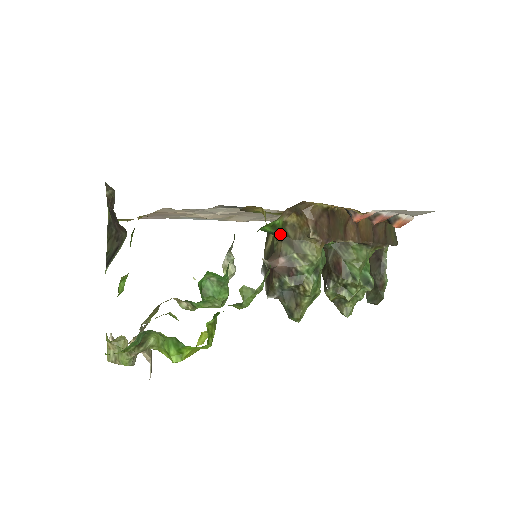
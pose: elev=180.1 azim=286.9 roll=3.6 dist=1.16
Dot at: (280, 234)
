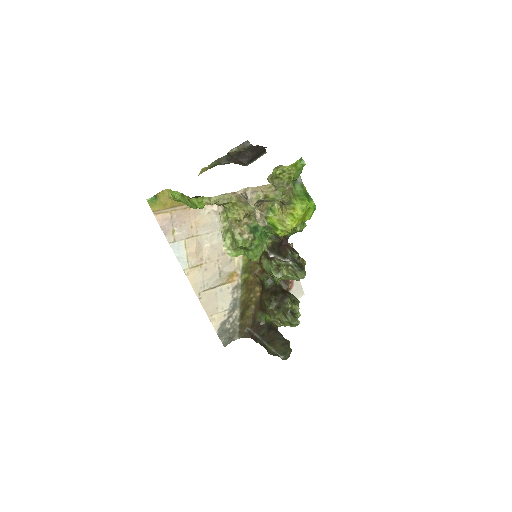
Dot at: (279, 238)
